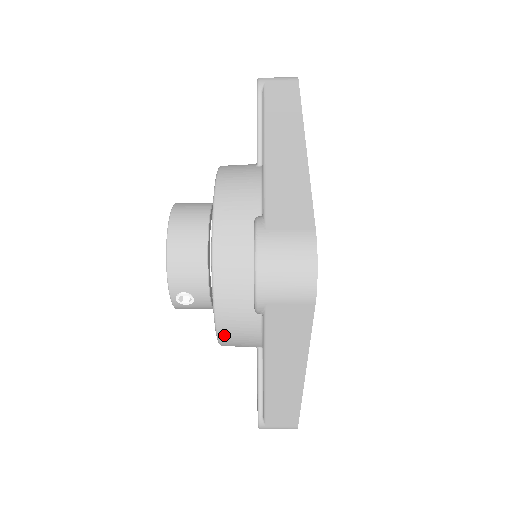
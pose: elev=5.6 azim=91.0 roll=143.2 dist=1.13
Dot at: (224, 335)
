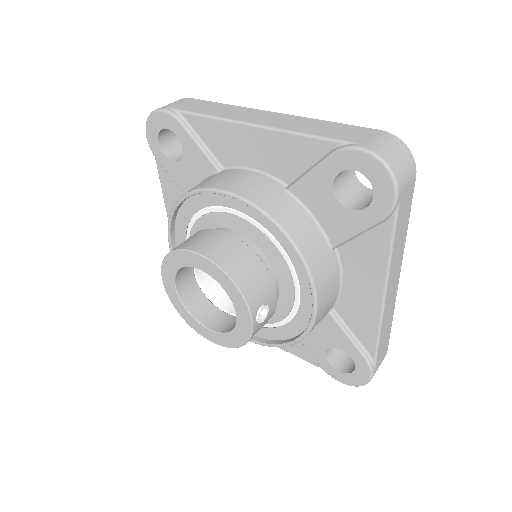
Dot at: (320, 309)
